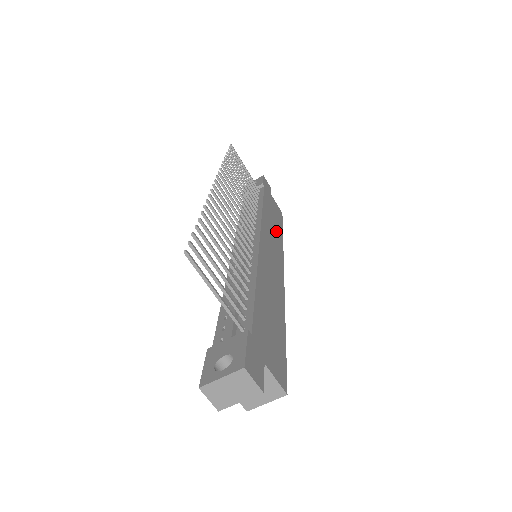
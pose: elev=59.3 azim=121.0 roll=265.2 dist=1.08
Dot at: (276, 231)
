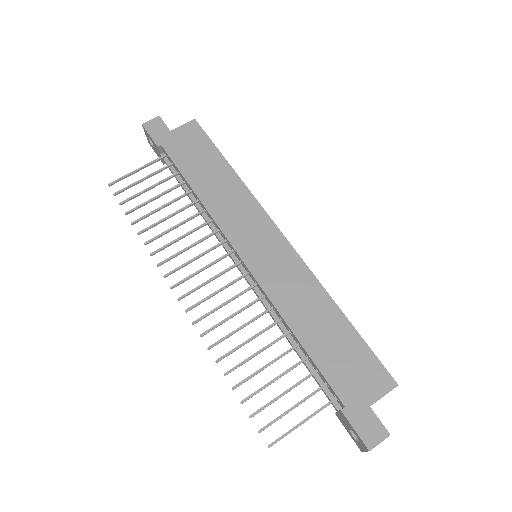
Dot at: (227, 187)
